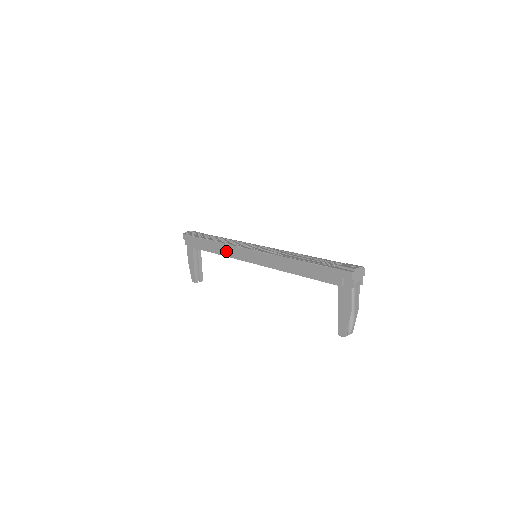
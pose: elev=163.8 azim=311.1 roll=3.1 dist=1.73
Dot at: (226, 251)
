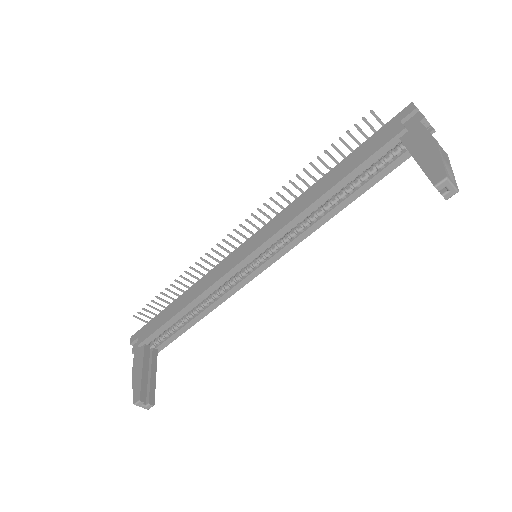
Dot at: (205, 283)
